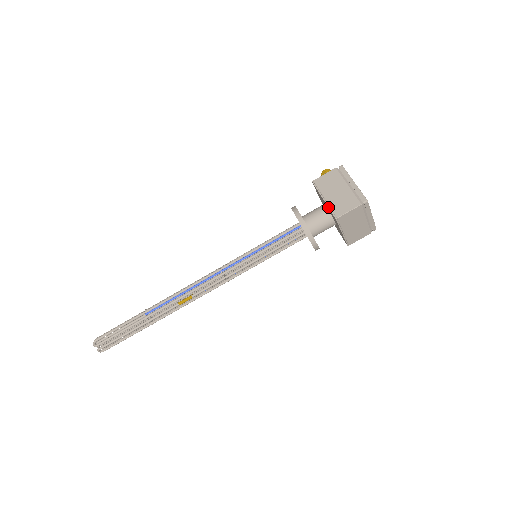
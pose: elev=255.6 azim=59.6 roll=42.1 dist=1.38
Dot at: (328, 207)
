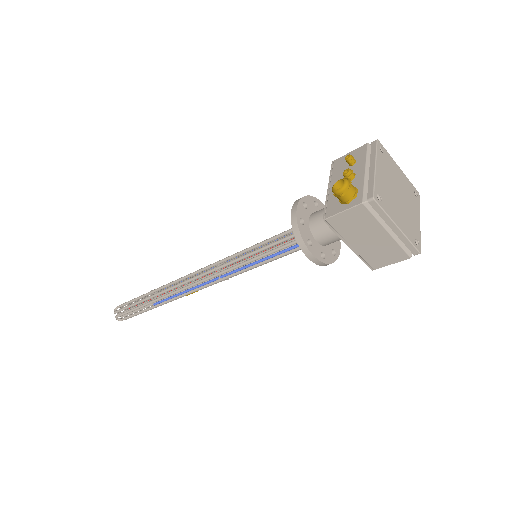
Dot at: occluded
